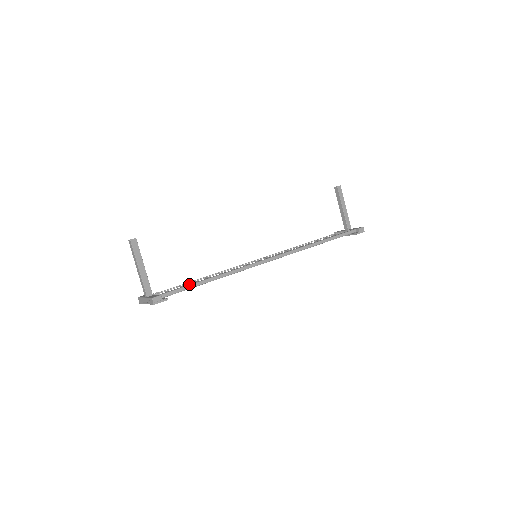
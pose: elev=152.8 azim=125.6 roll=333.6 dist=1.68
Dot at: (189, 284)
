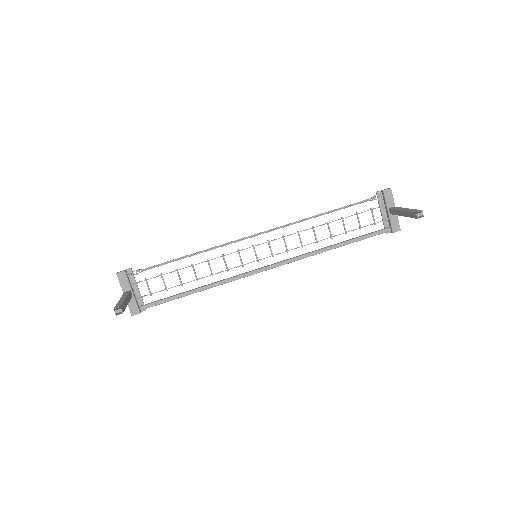
Dot at: (170, 299)
